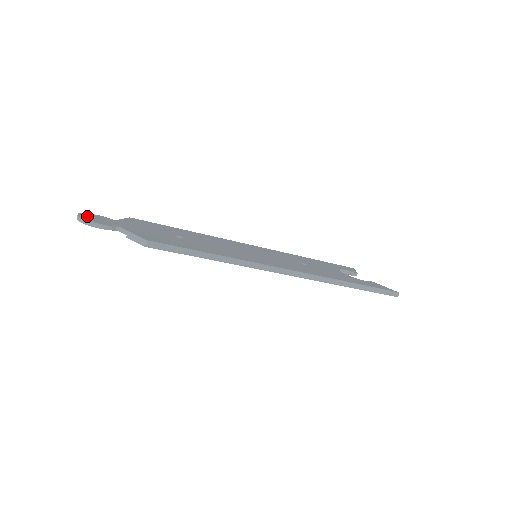
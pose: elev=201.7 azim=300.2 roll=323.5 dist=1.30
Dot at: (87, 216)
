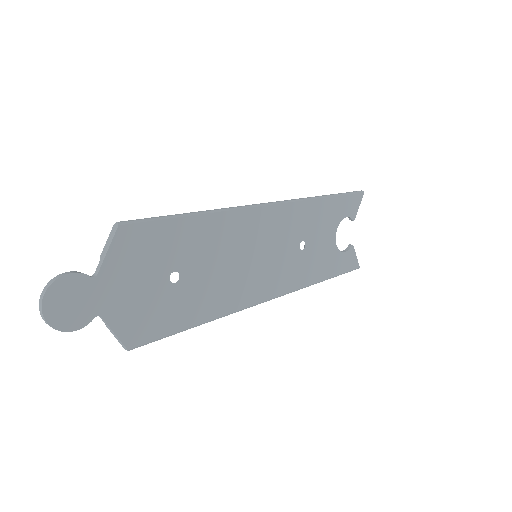
Dot at: (55, 304)
